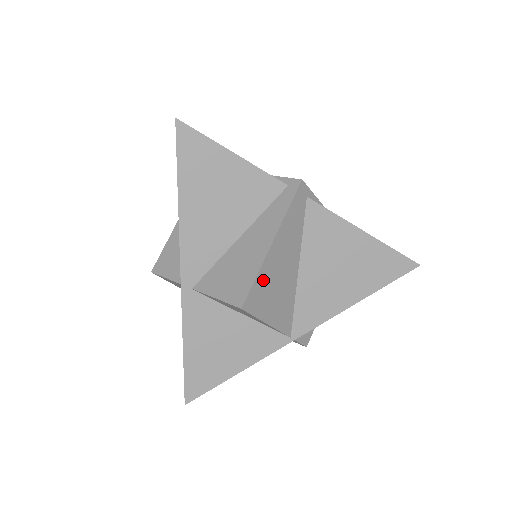
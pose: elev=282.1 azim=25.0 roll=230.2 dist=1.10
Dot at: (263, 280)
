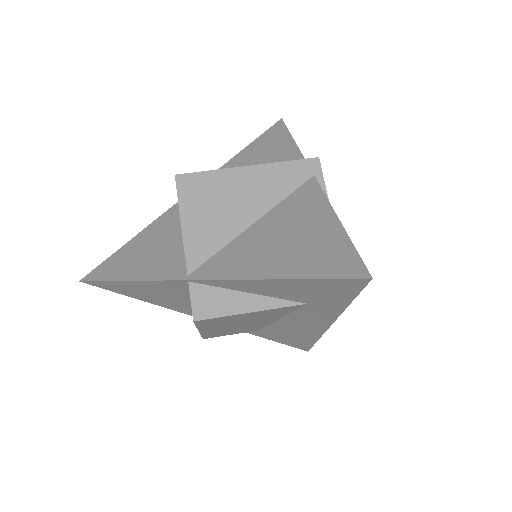
Dot at: (213, 182)
